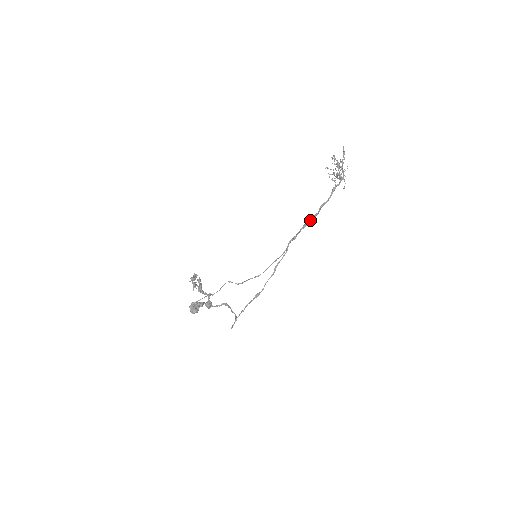
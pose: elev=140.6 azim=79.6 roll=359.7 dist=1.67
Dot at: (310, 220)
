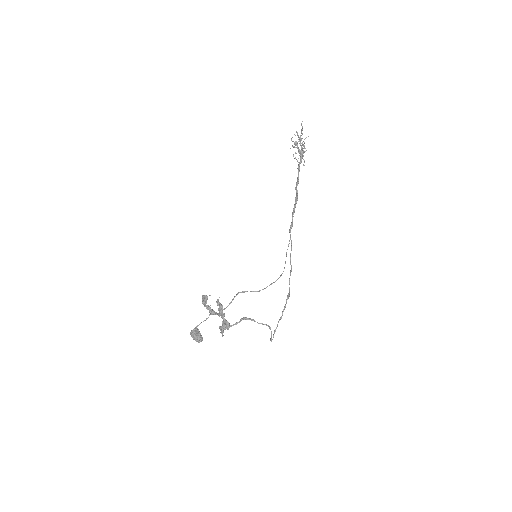
Dot at: occluded
